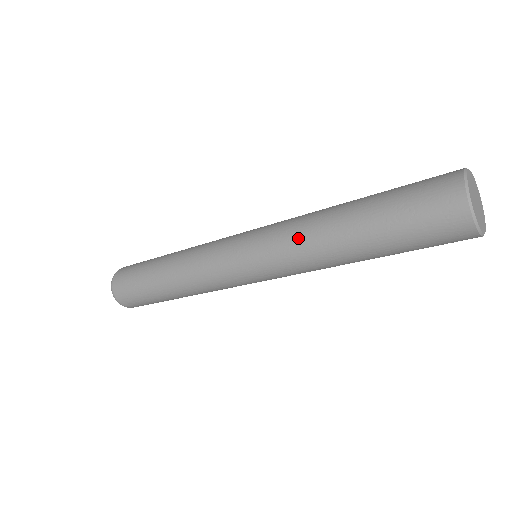
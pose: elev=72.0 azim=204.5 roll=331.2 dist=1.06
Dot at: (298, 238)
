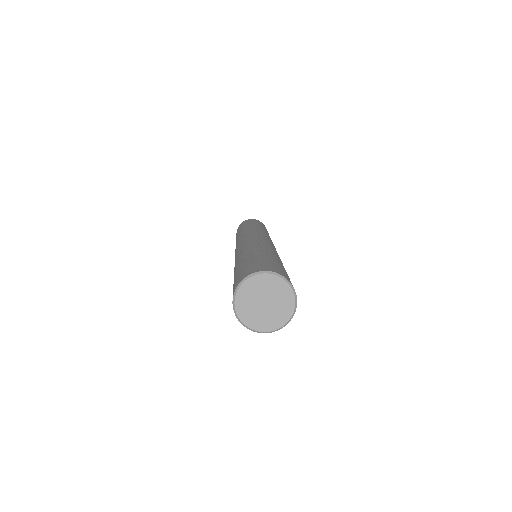
Dot at: (248, 245)
